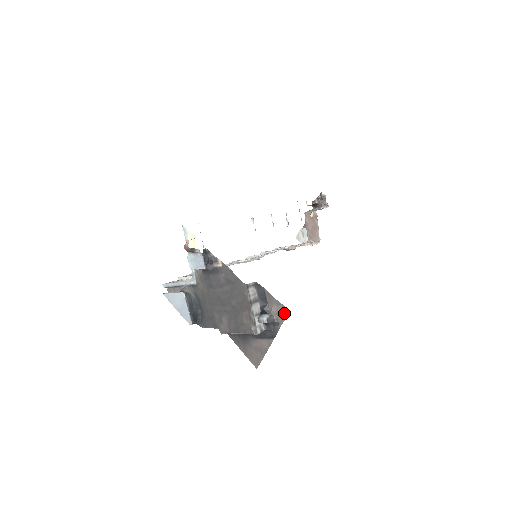
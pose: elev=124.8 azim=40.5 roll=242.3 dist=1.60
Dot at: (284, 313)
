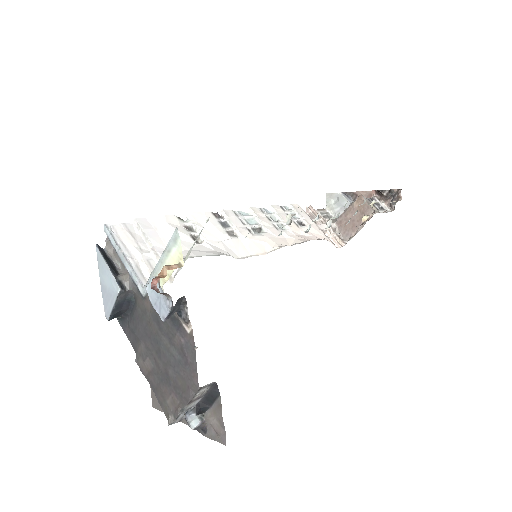
Dot at: (220, 437)
